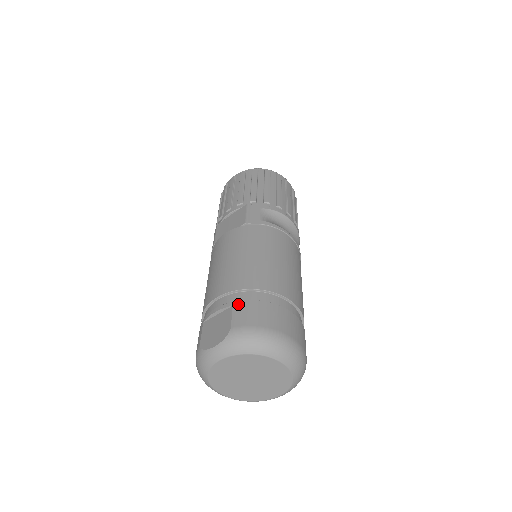
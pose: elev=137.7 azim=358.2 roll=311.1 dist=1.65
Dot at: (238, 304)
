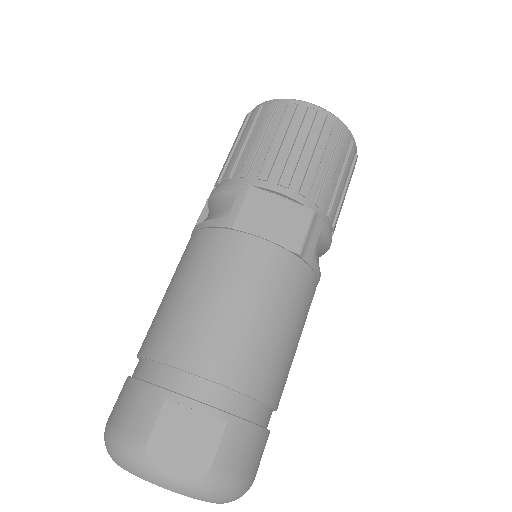
Dot at: (235, 424)
